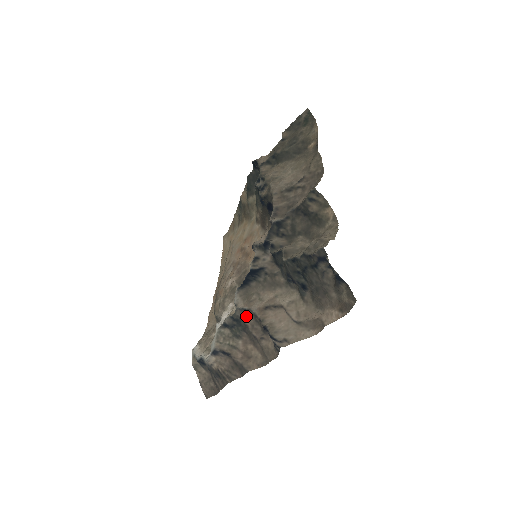
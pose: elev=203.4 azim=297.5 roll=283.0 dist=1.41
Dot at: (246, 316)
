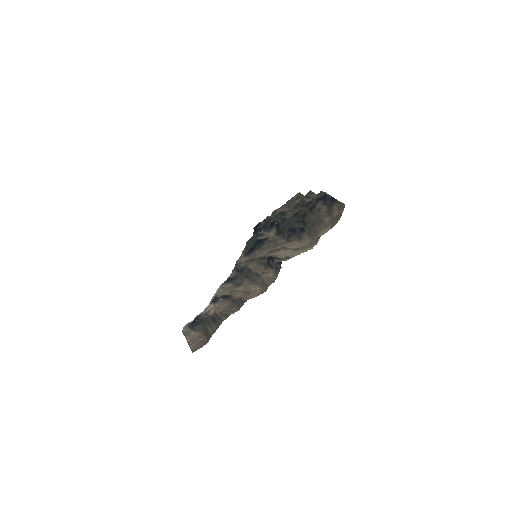
Dot at: (250, 264)
